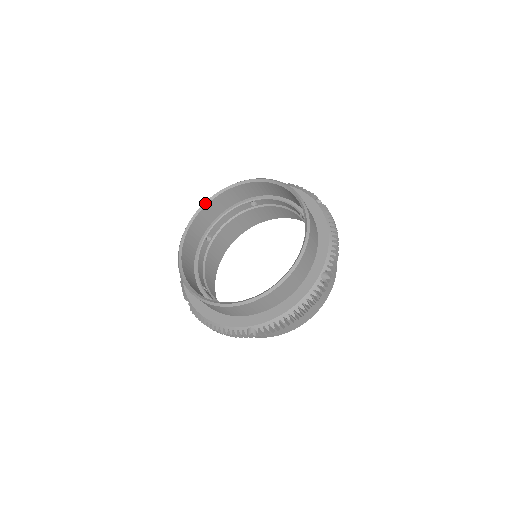
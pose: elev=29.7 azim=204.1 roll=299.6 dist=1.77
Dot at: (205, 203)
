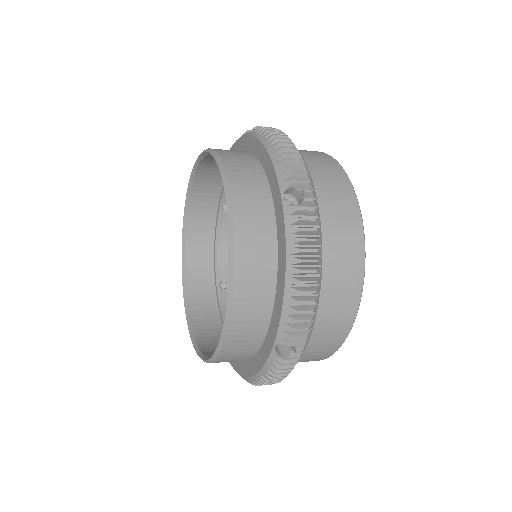
Dot at: (182, 256)
